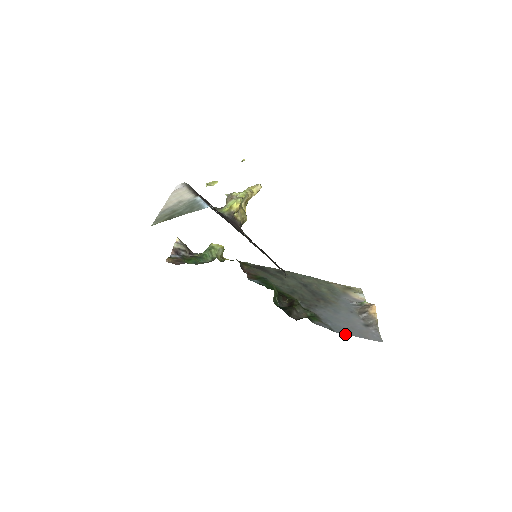
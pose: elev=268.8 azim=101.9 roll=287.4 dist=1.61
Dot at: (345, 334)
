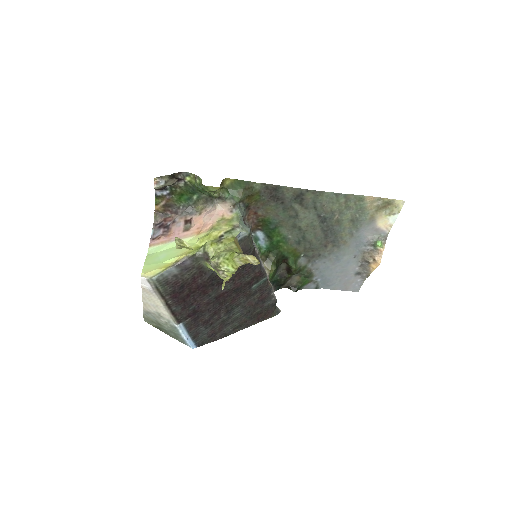
Dot at: occluded
